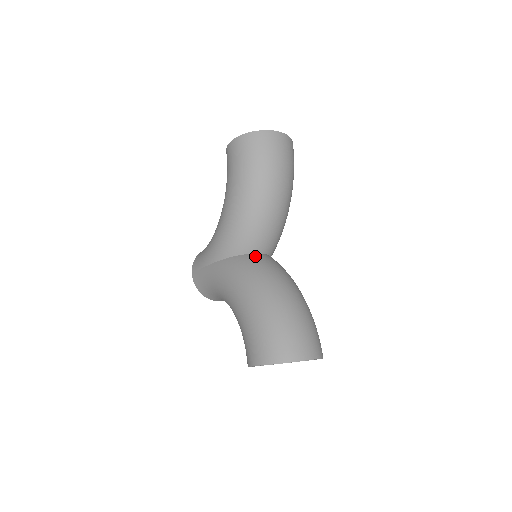
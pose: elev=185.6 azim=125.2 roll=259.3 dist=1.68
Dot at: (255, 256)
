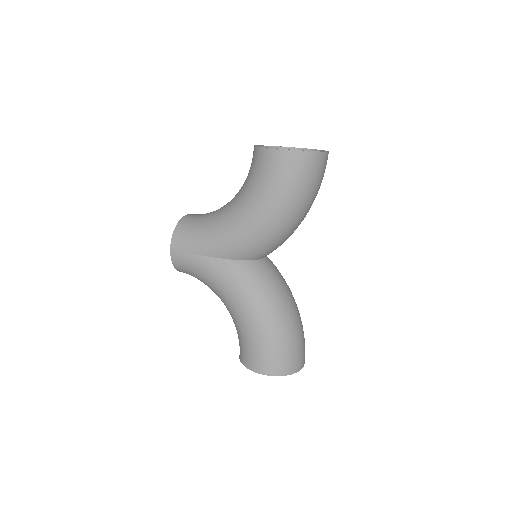
Dot at: (263, 264)
